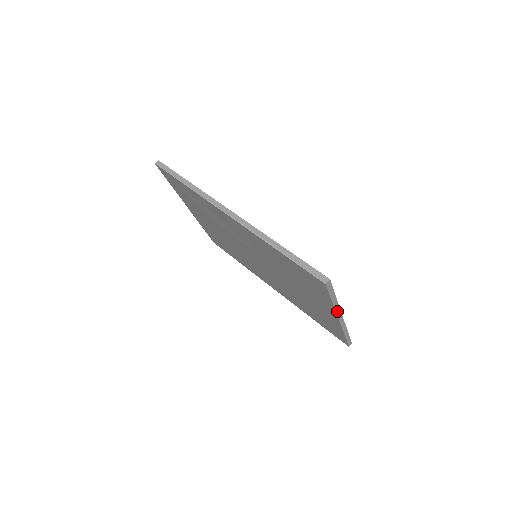
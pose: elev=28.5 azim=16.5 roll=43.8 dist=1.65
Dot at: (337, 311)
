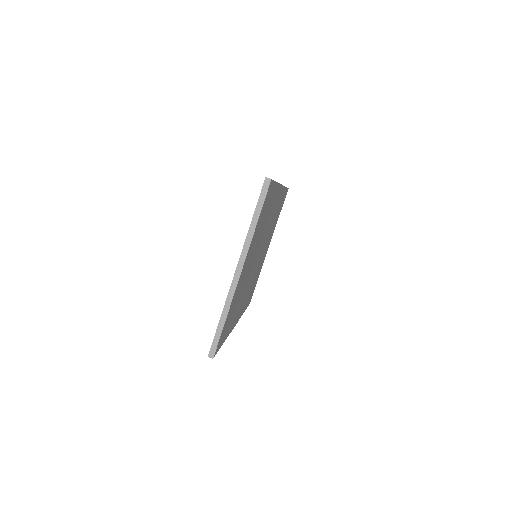
Dot at: (245, 247)
